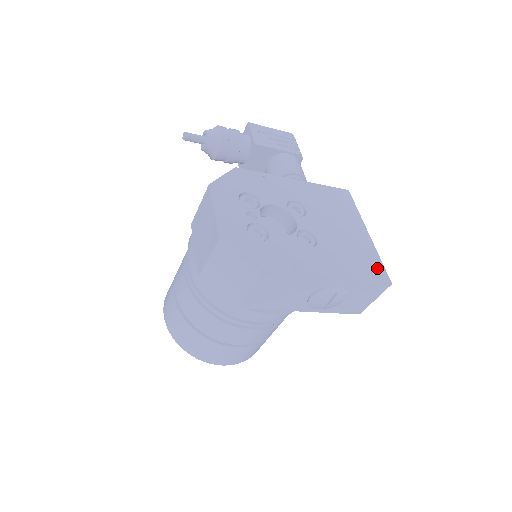
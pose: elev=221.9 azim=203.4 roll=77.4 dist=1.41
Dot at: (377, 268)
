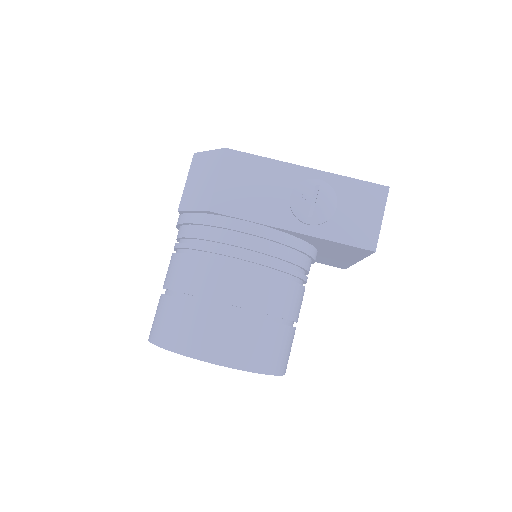
Dot at: occluded
